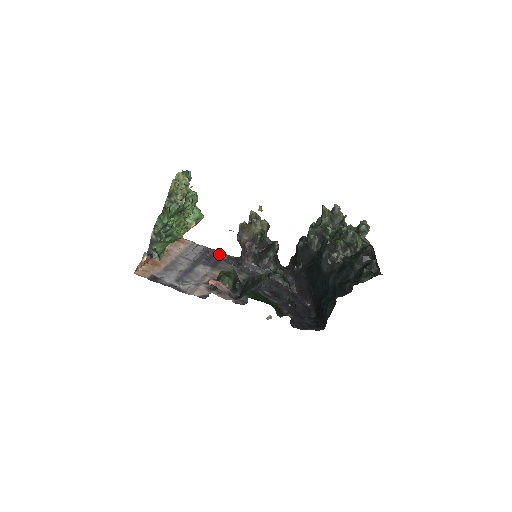
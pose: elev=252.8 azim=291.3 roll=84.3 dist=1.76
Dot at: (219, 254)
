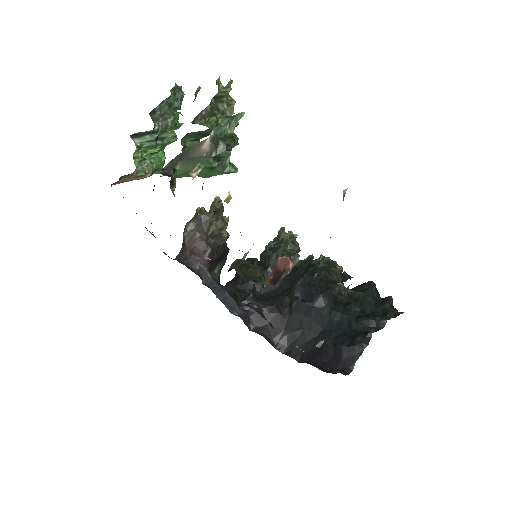
Dot at: occluded
